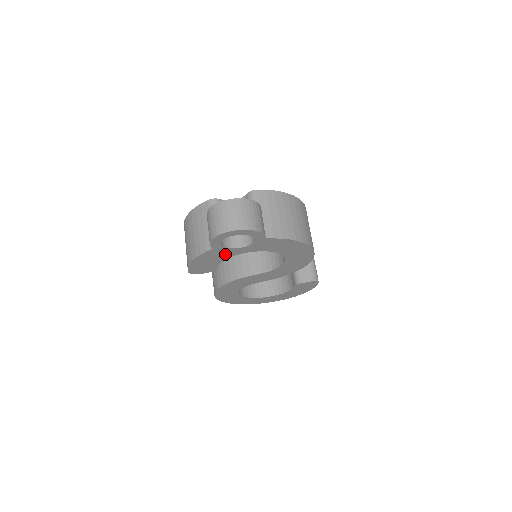
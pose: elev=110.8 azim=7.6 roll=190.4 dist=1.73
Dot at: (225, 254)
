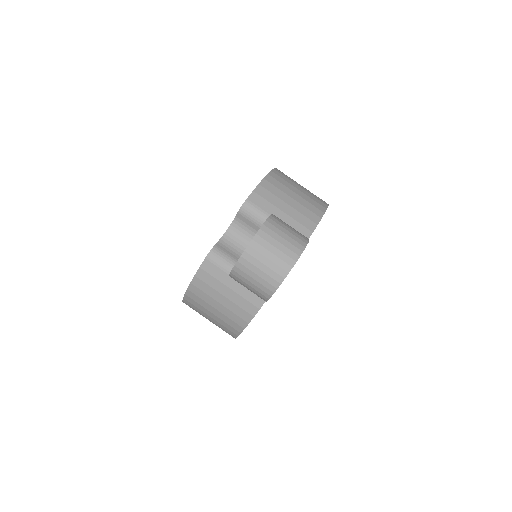
Dot at: occluded
